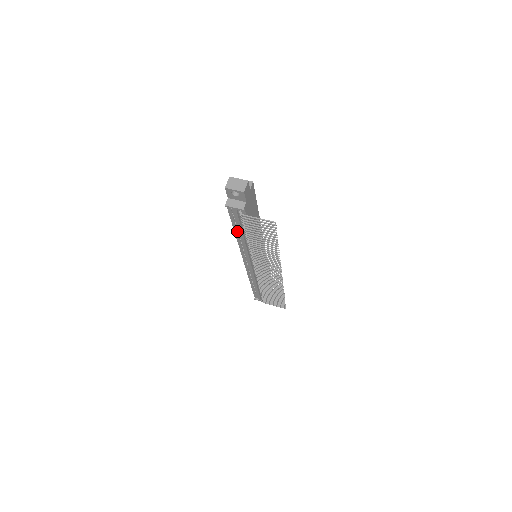
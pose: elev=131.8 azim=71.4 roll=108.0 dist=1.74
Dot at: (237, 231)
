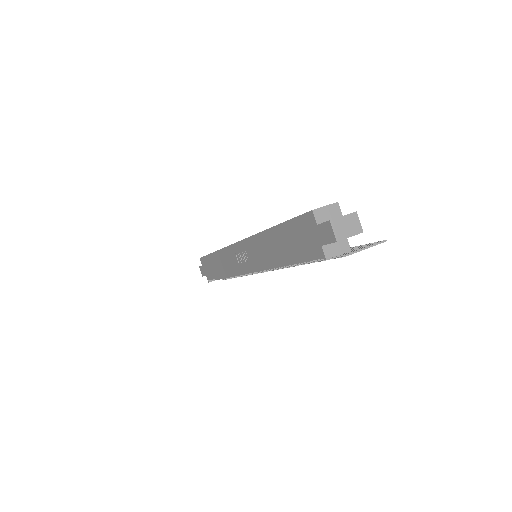
Dot at: occluded
